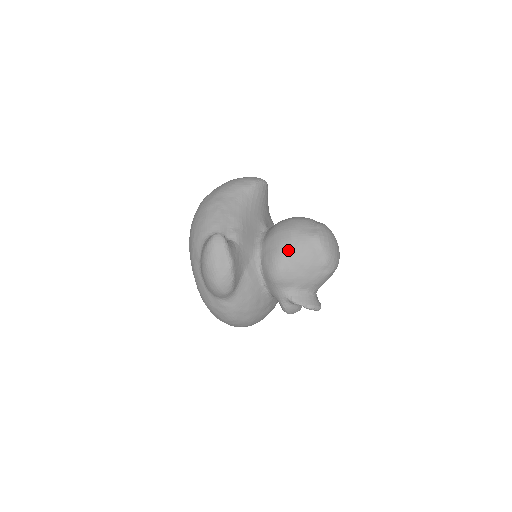
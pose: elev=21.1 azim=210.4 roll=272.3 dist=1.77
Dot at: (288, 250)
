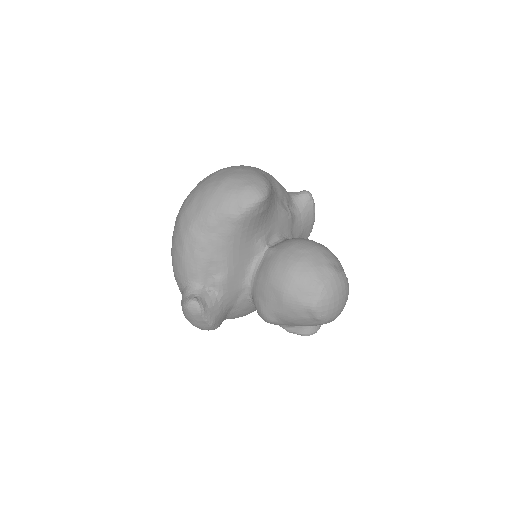
Dot at: (278, 311)
